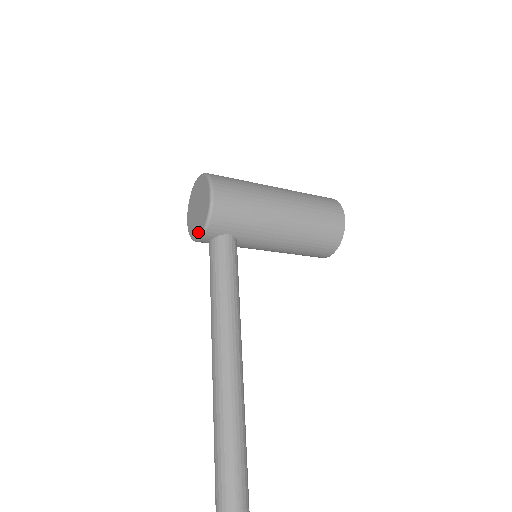
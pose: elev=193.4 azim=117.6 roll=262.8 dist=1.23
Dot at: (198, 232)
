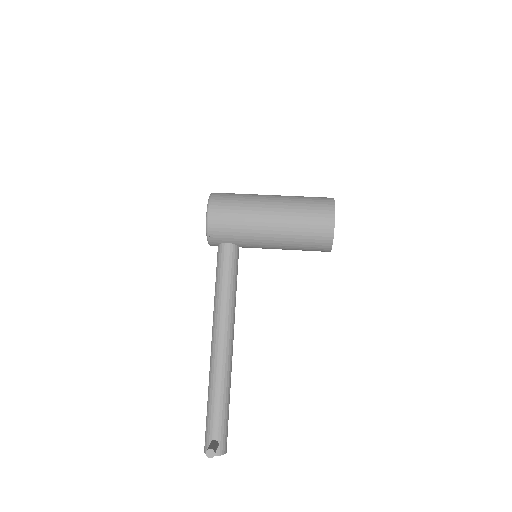
Dot at: occluded
